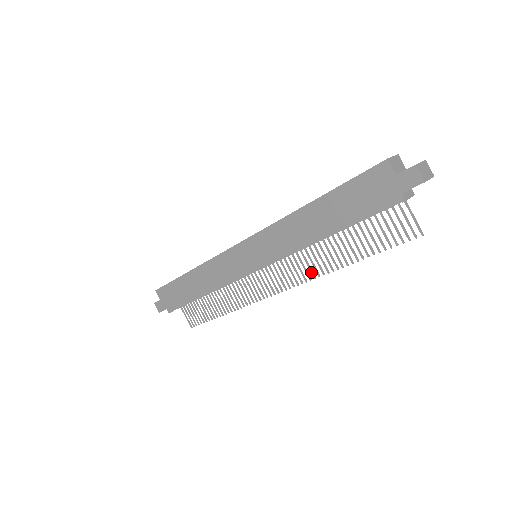
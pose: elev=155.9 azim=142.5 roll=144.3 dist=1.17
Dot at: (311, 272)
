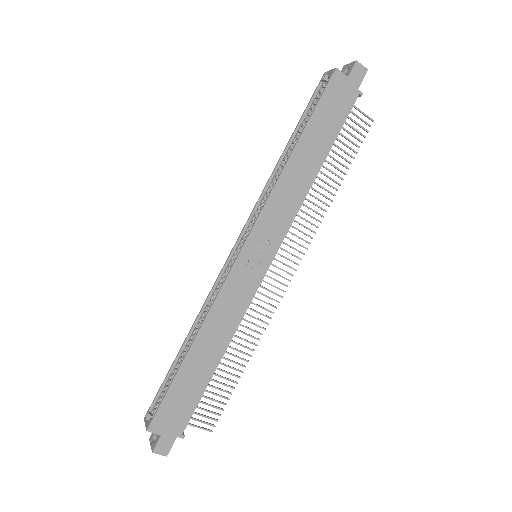
Dot at: (313, 224)
